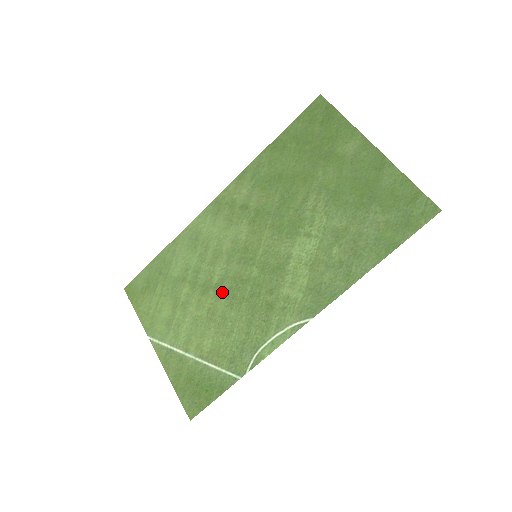
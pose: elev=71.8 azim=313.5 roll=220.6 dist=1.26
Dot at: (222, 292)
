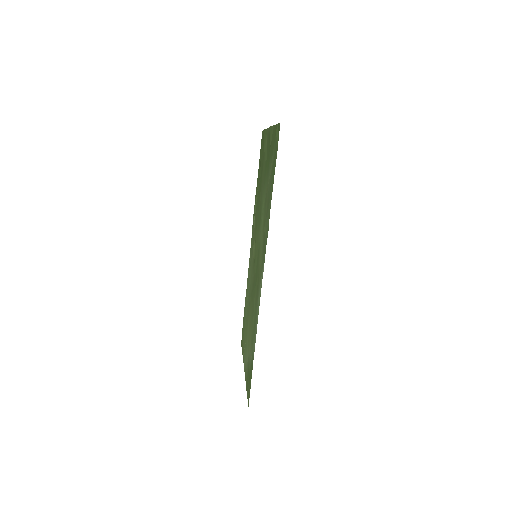
Dot at: occluded
